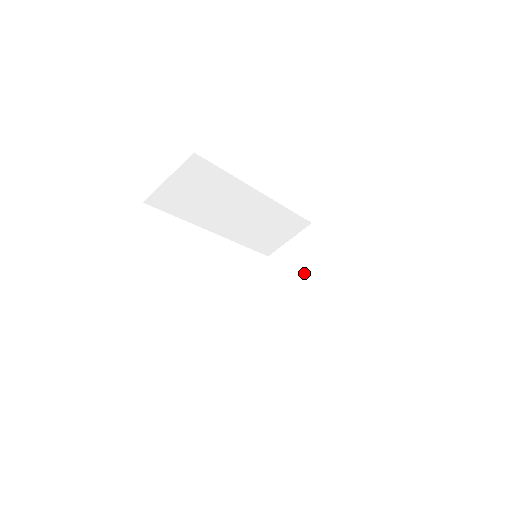
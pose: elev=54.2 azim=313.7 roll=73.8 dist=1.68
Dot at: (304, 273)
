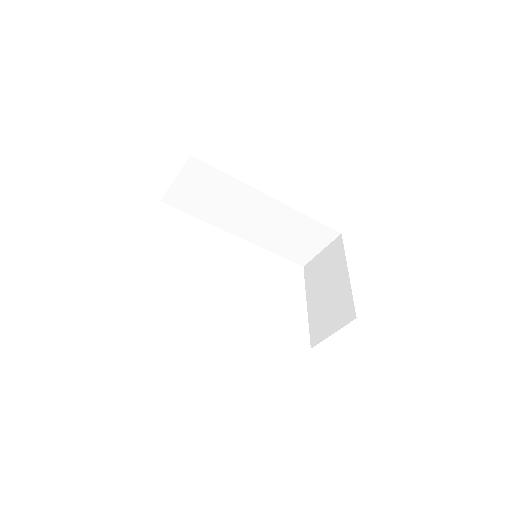
Dot at: (325, 283)
